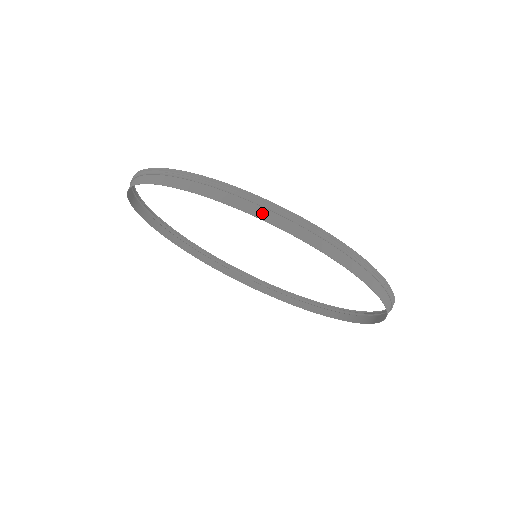
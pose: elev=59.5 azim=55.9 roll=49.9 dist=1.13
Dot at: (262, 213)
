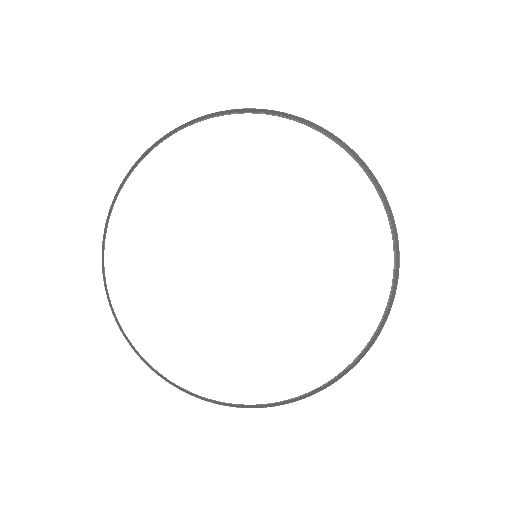
Dot at: (161, 139)
